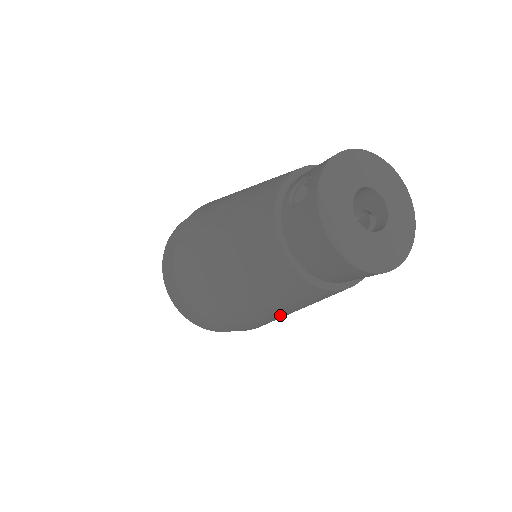
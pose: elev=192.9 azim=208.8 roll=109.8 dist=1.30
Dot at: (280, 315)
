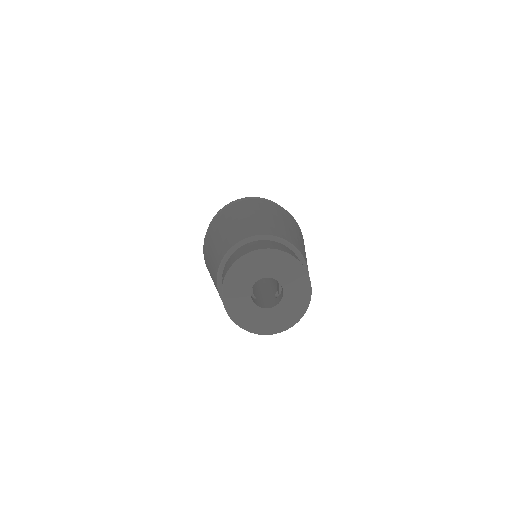
Dot at: occluded
